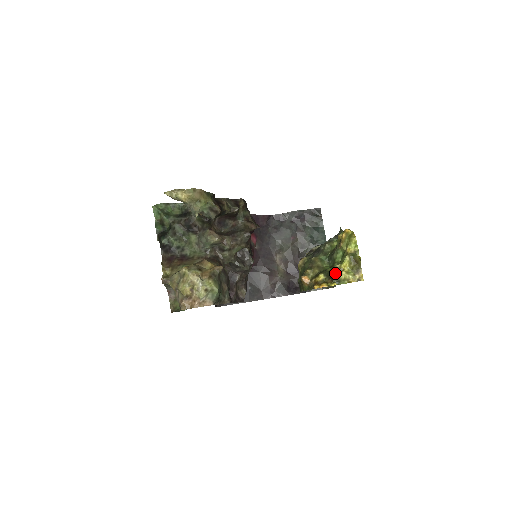
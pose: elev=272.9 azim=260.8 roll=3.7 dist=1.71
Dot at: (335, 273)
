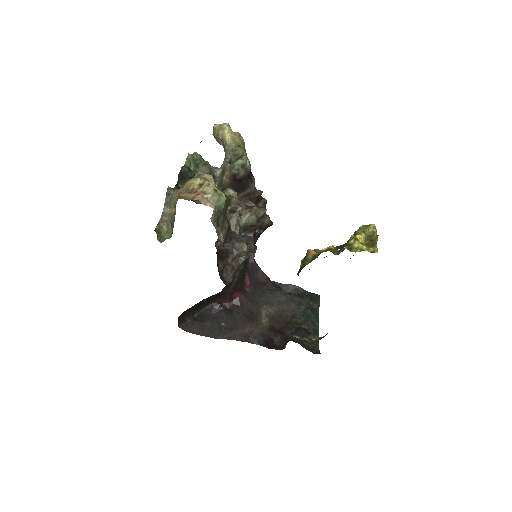
Dot at: (348, 242)
